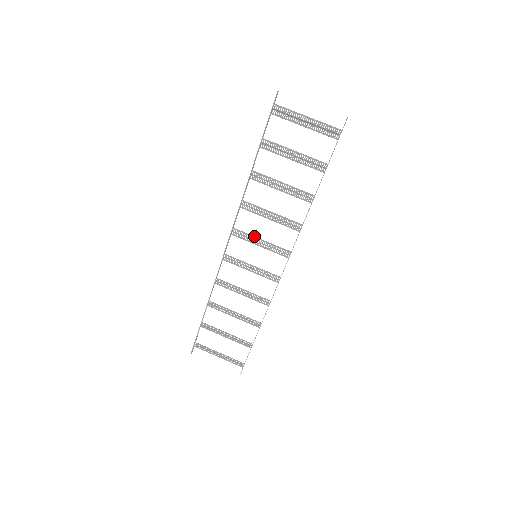
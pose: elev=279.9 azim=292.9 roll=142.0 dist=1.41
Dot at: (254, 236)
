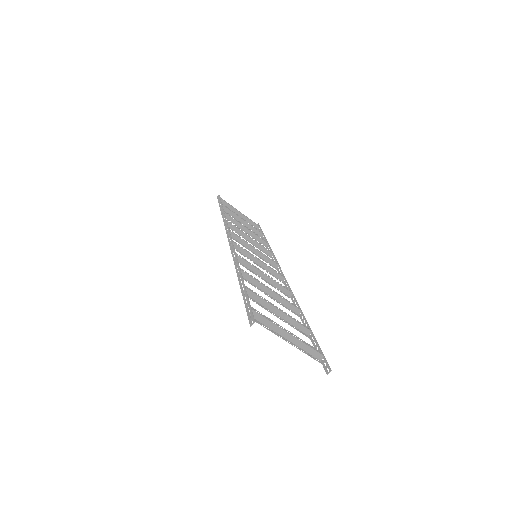
Dot at: occluded
